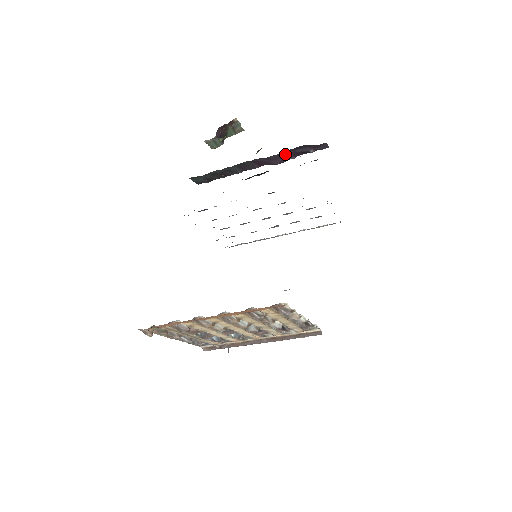
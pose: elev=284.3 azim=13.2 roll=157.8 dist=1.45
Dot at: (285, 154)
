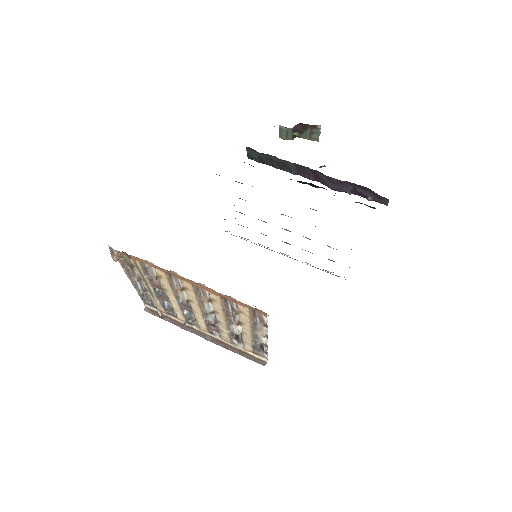
Dot at: (346, 185)
